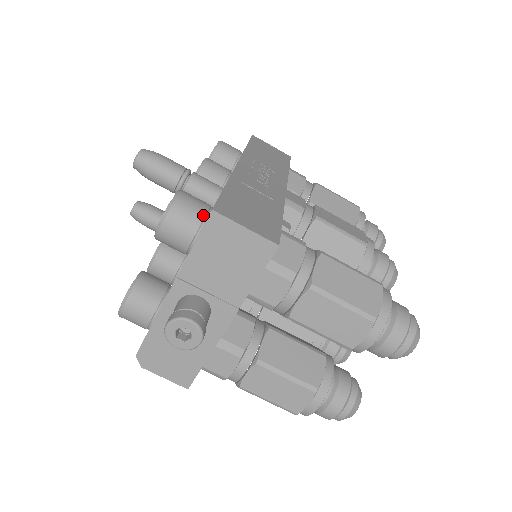
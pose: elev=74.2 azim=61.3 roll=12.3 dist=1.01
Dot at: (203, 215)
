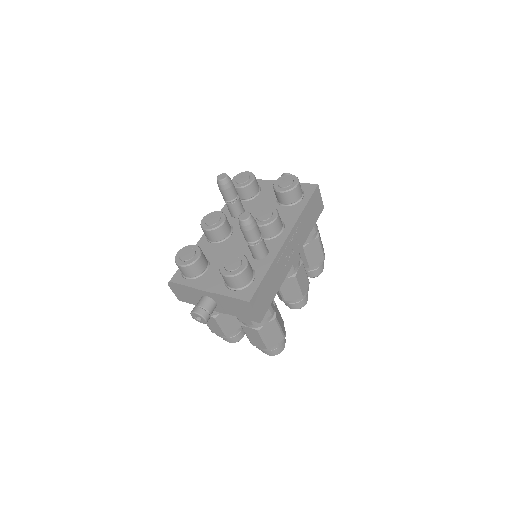
Dot at: (246, 284)
